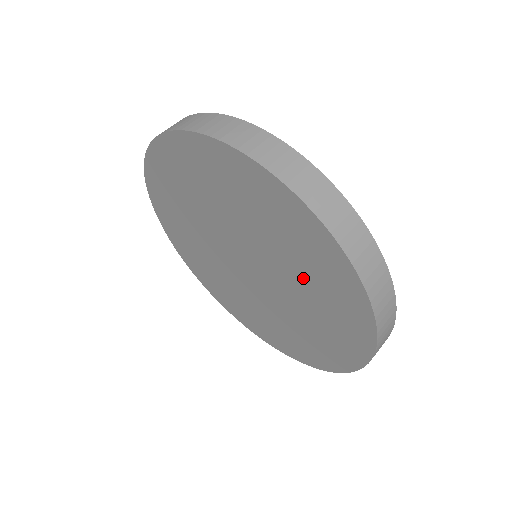
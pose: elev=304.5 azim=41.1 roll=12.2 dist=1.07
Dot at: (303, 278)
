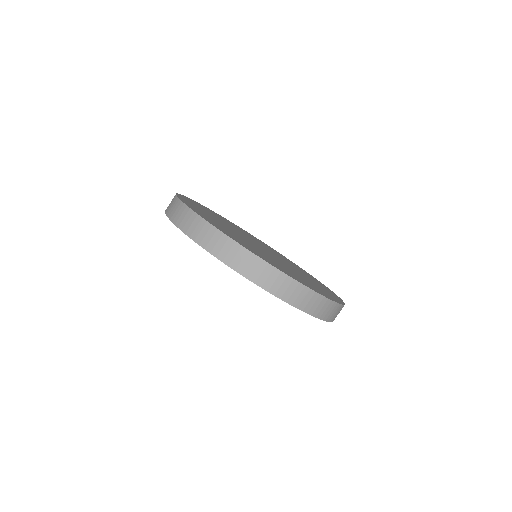
Dot at: occluded
